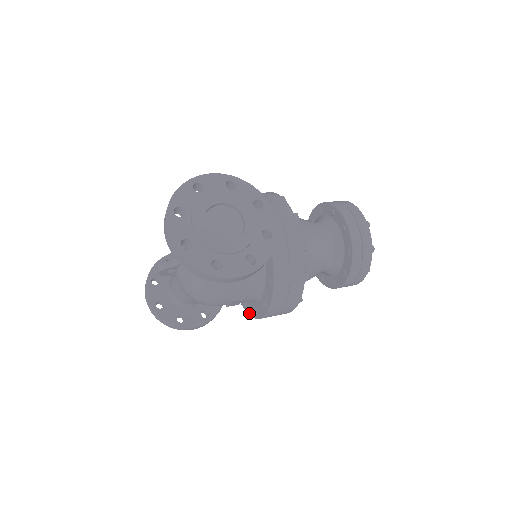
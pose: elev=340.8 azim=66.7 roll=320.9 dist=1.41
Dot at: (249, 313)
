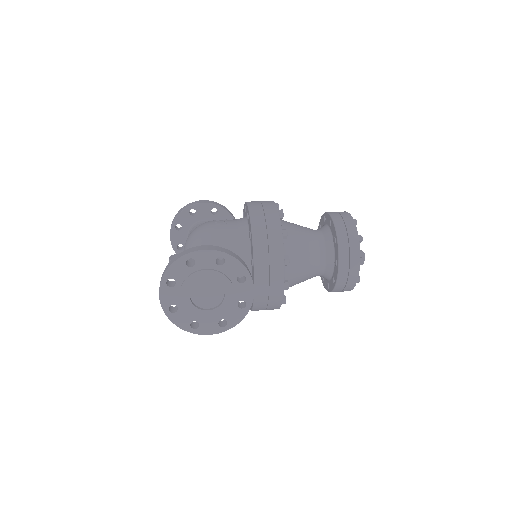
Dot at: occluded
